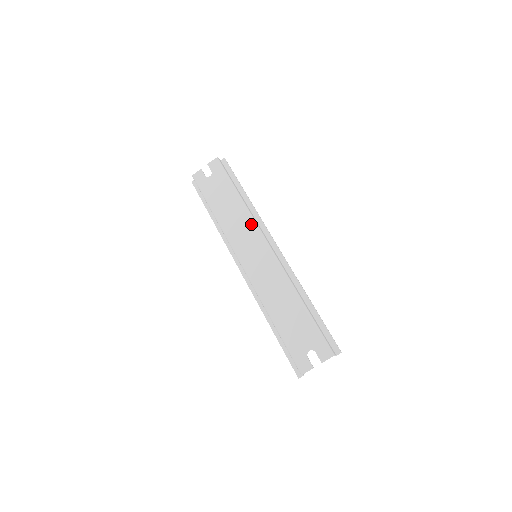
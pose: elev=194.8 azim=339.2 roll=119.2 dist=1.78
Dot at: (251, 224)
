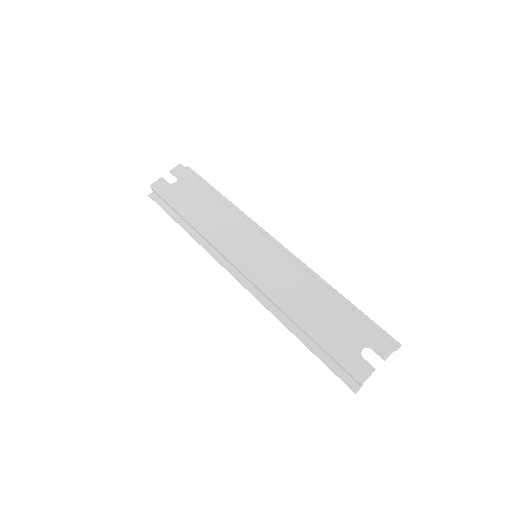
Dot at: (242, 222)
